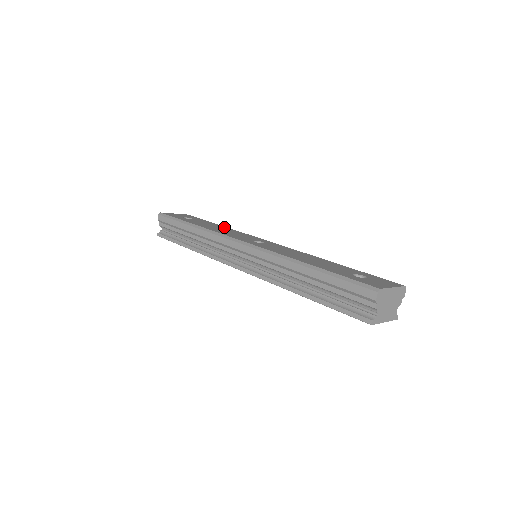
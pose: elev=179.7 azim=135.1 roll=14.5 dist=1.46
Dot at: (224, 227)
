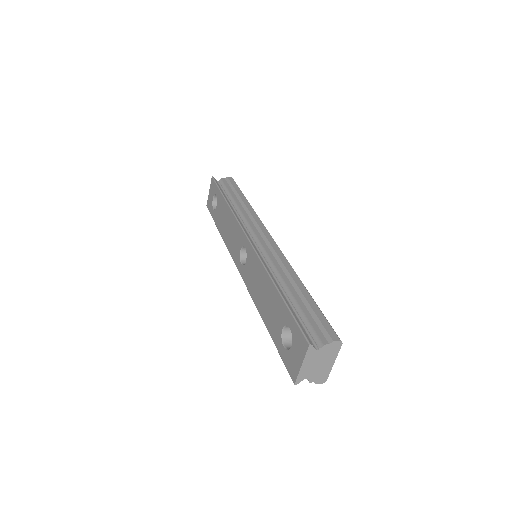
Dot at: occluded
